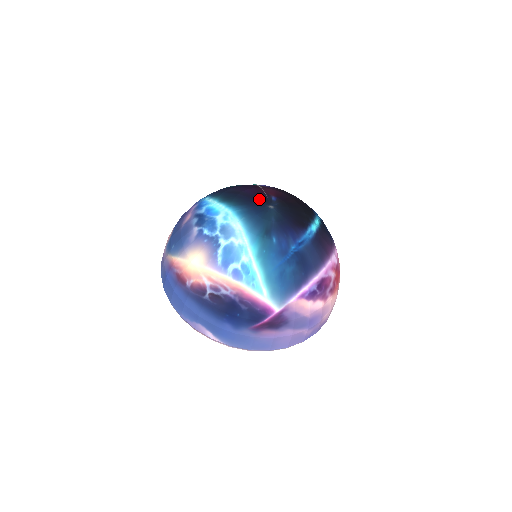
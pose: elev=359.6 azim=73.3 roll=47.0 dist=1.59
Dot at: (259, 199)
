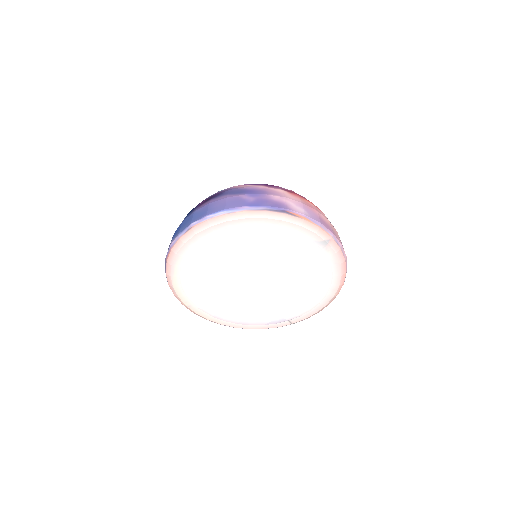
Dot at: occluded
